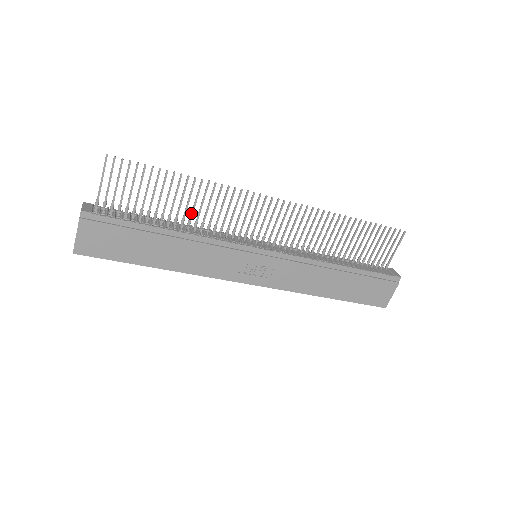
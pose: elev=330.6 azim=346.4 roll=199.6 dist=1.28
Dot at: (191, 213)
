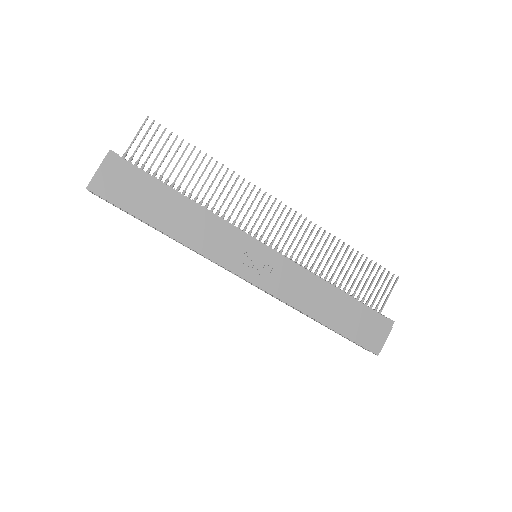
Dot at: (205, 193)
